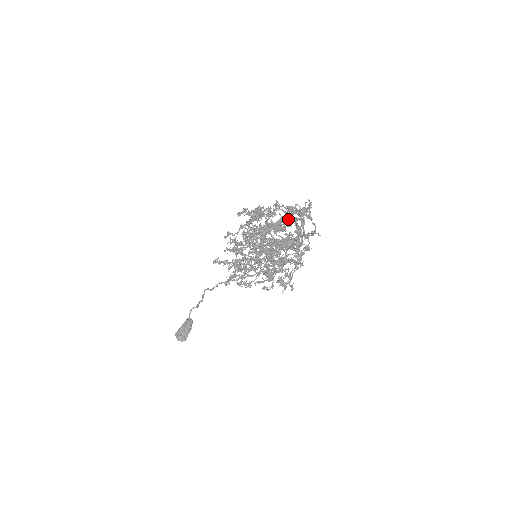
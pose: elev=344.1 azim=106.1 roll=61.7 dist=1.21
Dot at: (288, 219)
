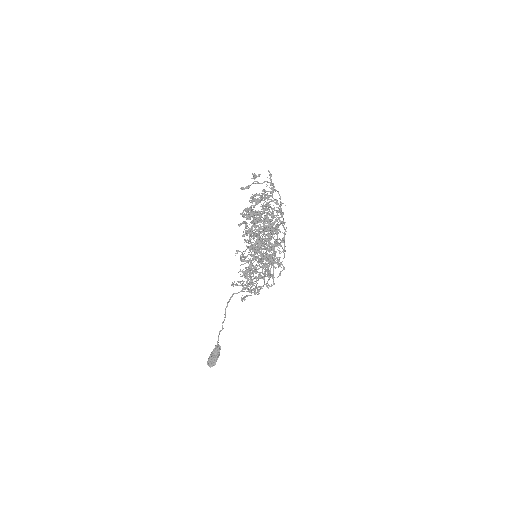
Dot at: (254, 183)
